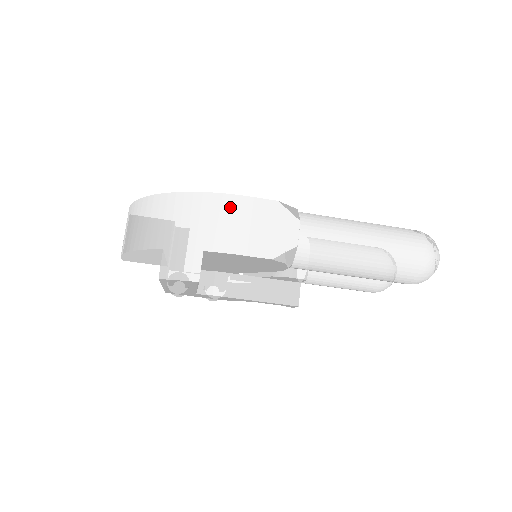
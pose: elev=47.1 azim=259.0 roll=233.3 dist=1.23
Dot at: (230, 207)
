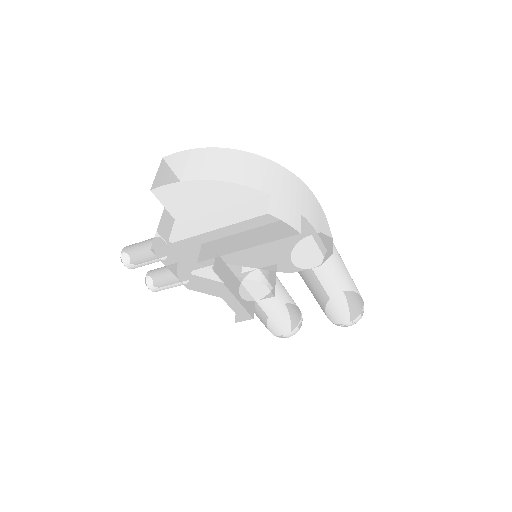
Dot at: (312, 198)
